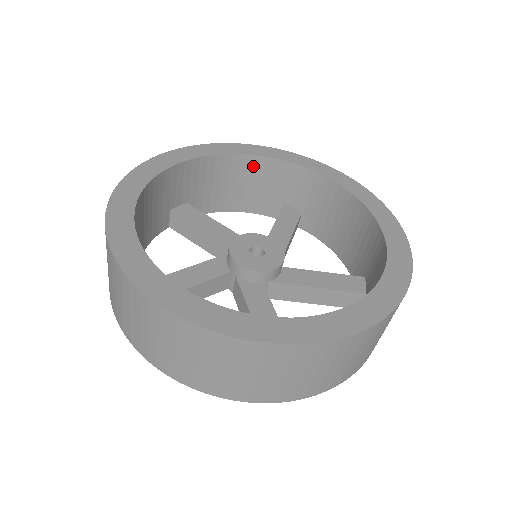
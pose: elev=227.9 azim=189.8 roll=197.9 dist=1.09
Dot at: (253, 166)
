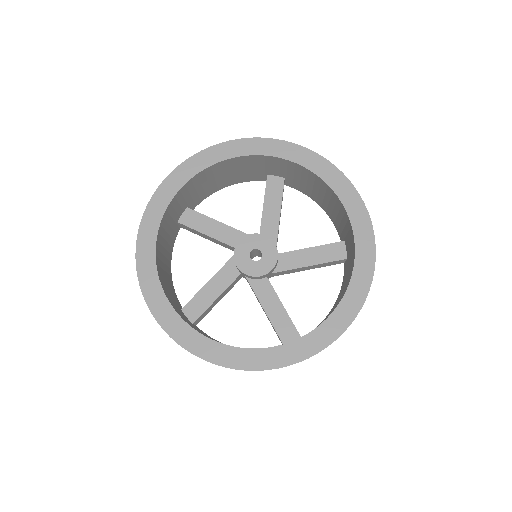
Dot at: (231, 163)
